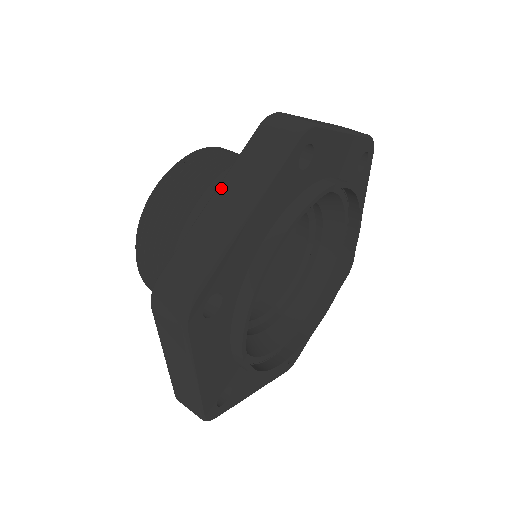
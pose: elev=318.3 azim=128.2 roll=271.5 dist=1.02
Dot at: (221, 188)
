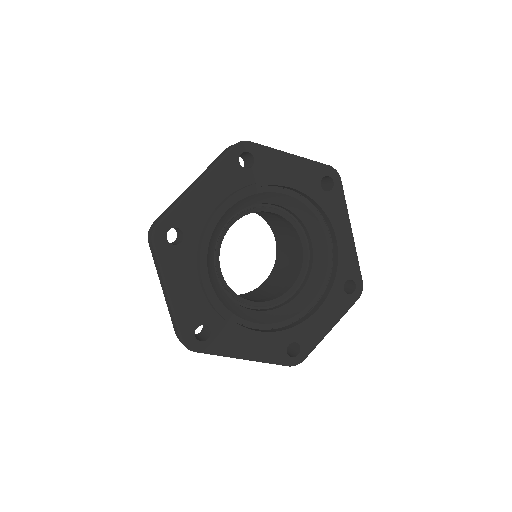
Dot at: (195, 180)
